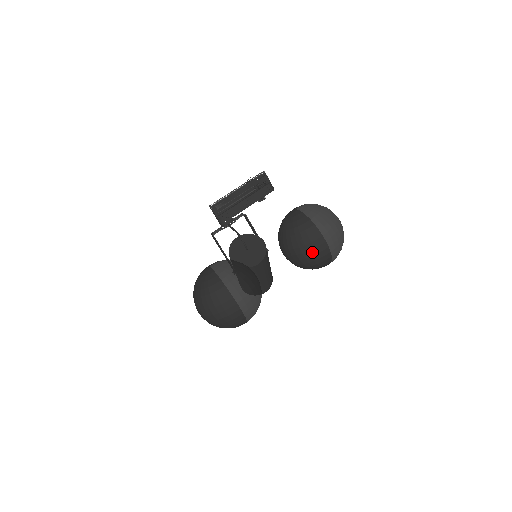
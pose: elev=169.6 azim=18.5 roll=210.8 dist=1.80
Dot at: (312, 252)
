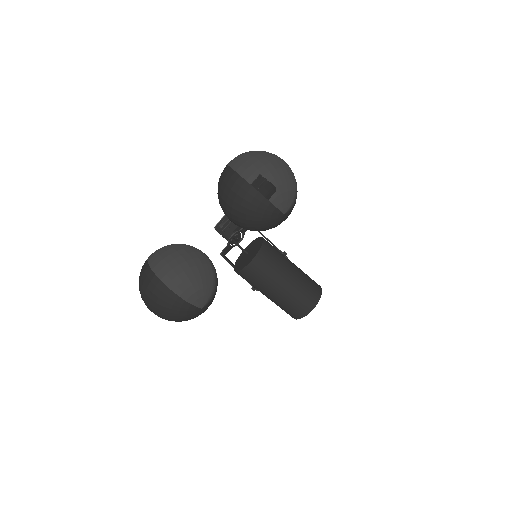
Dot at: (232, 195)
